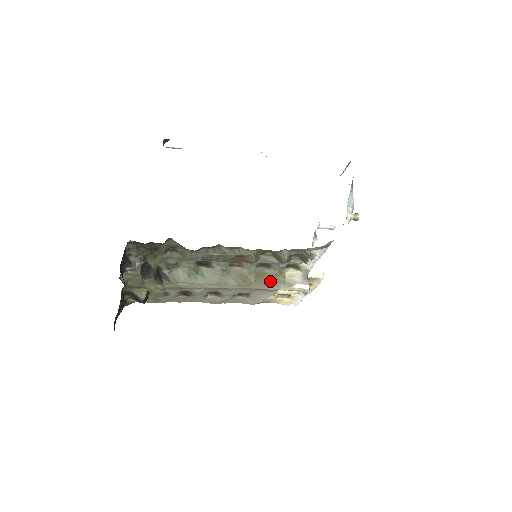
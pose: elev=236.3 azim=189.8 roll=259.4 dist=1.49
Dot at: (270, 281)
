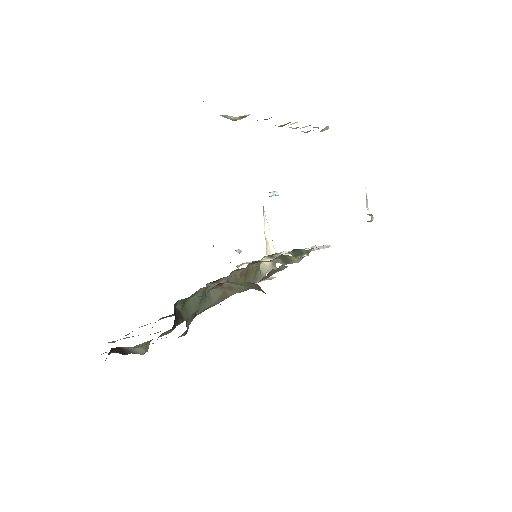
Dot at: (253, 278)
